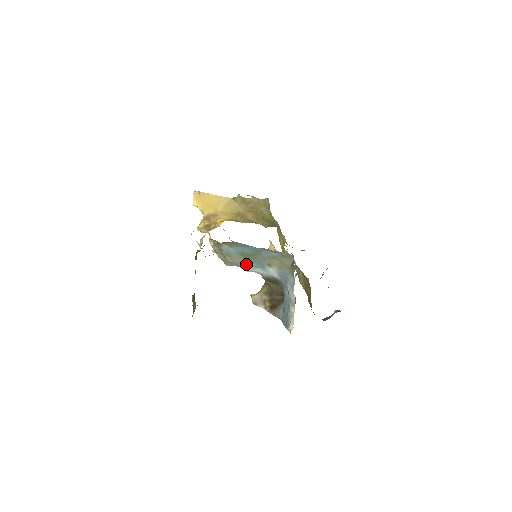
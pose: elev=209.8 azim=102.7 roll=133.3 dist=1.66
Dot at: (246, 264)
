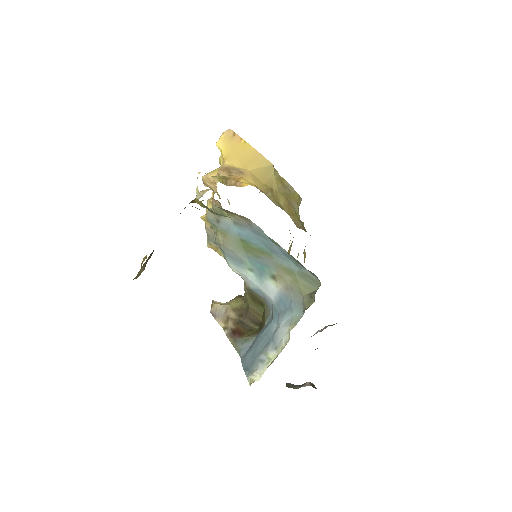
Dot at: (239, 258)
